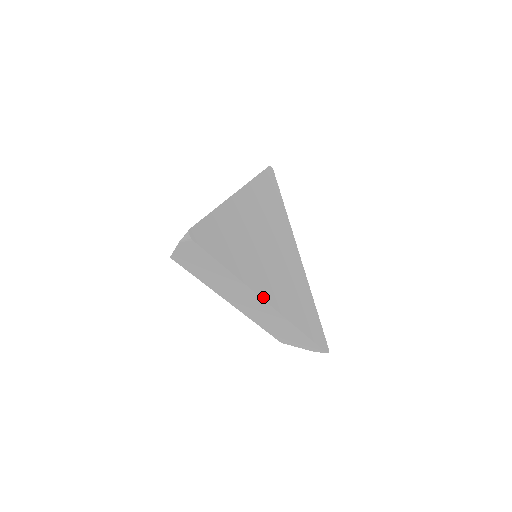
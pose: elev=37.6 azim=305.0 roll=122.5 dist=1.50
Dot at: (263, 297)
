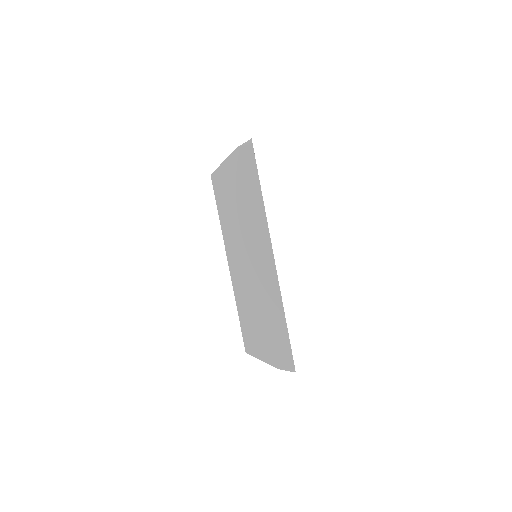
Dot at: (271, 245)
